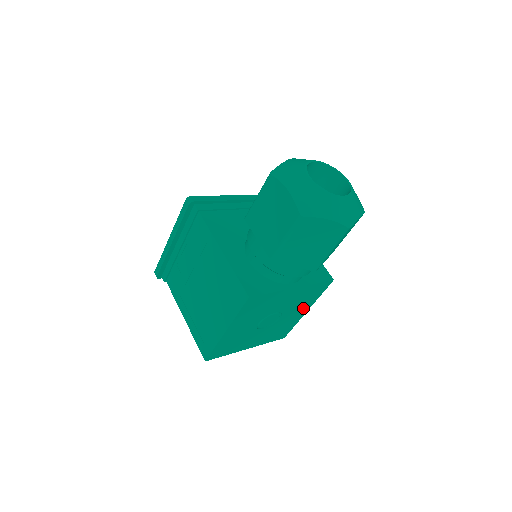
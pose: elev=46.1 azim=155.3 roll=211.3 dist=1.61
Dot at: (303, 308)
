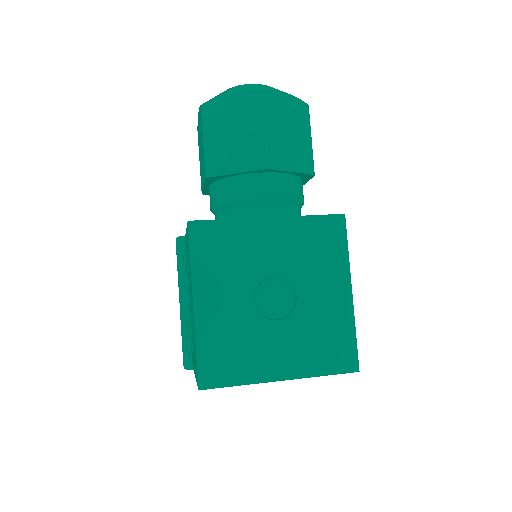
Dot at: (334, 281)
